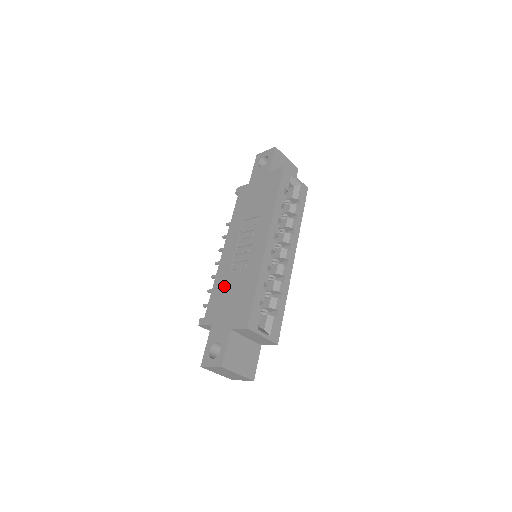
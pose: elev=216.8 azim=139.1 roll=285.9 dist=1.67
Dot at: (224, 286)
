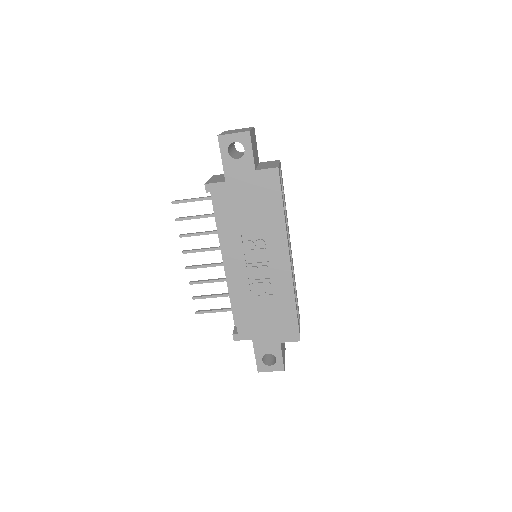
Dot at: (250, 305)
